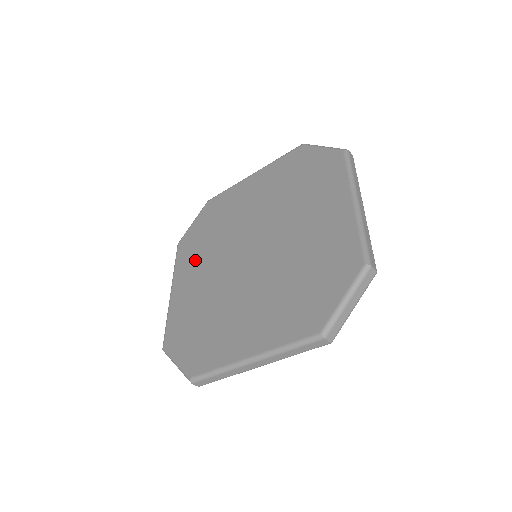
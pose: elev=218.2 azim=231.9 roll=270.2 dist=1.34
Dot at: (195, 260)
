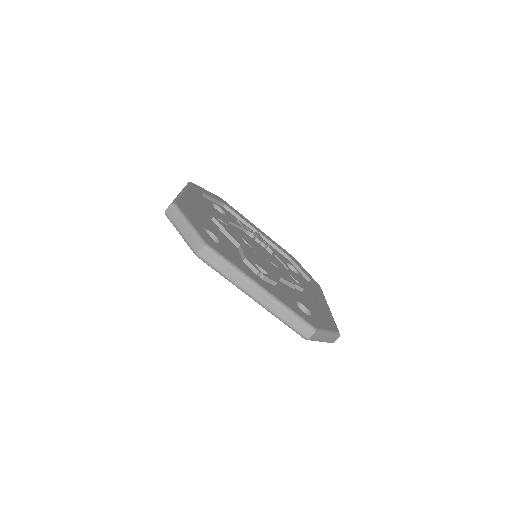
Dot at: occluded
